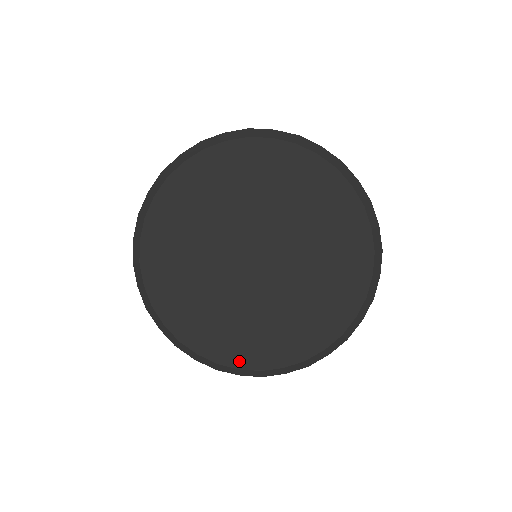
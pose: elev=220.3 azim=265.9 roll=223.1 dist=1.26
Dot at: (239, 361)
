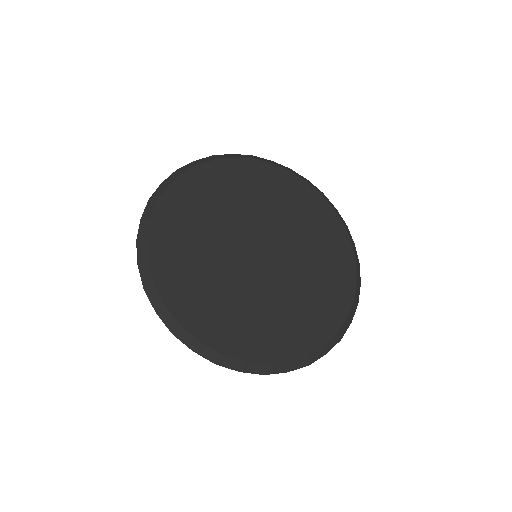
Dot at: (172, 300)
